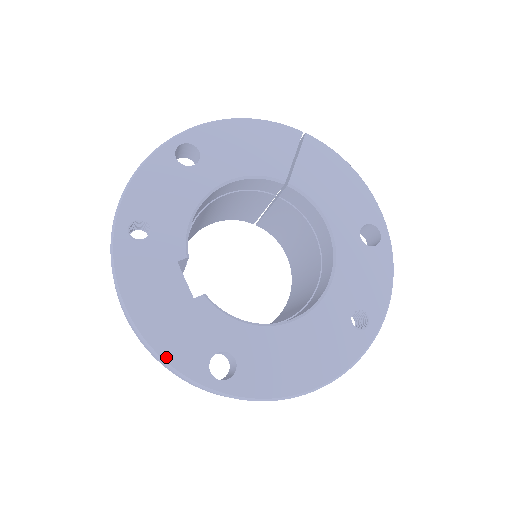
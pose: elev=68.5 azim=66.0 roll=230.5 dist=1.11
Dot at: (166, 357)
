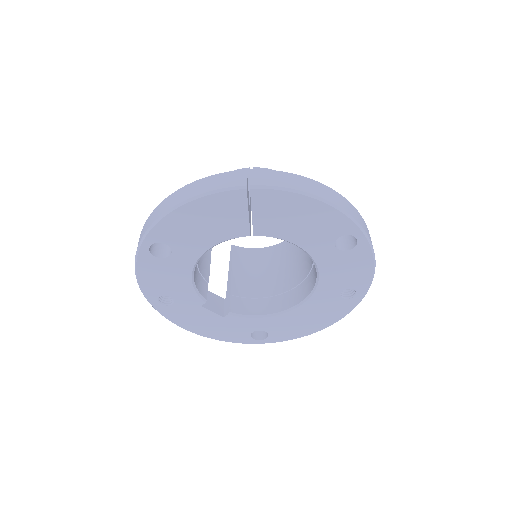
Dot at: (225, 340)
